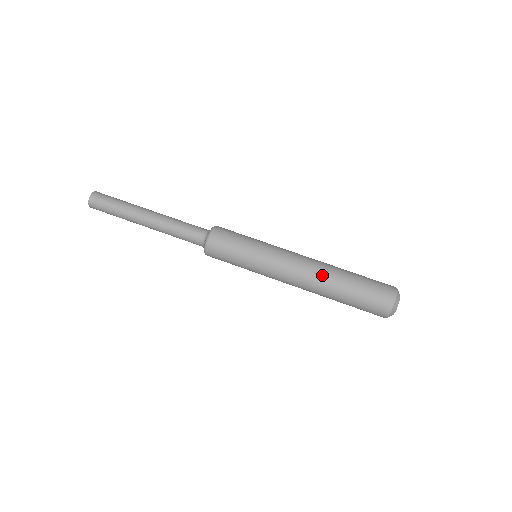
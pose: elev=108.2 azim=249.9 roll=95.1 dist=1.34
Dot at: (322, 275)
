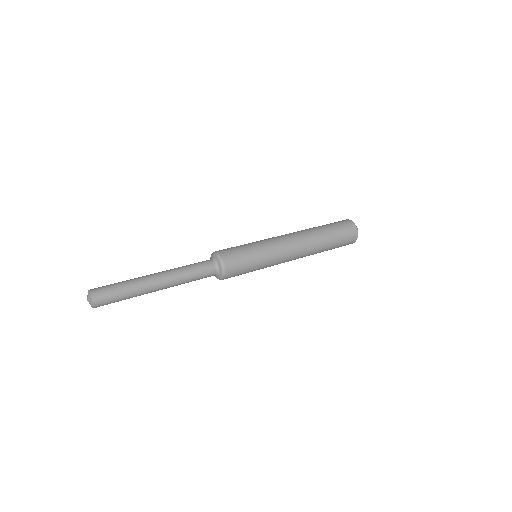
Dot at: occluded
